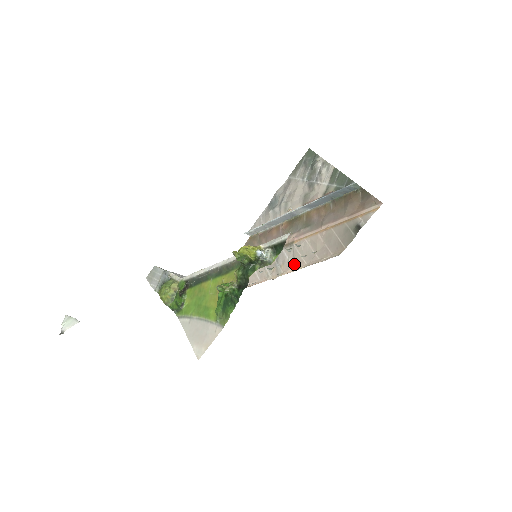
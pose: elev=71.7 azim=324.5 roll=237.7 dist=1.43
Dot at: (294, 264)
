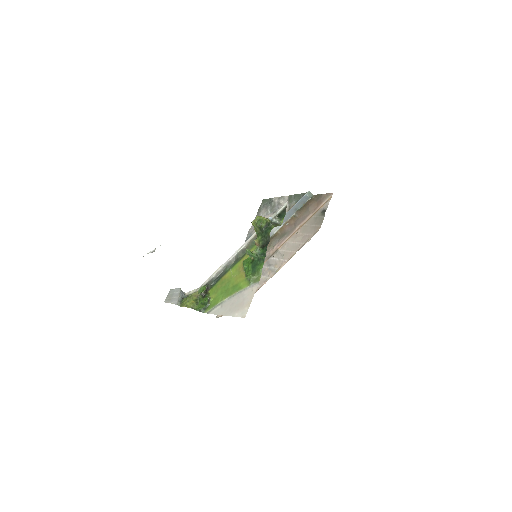
Dot at: (285, 258)
